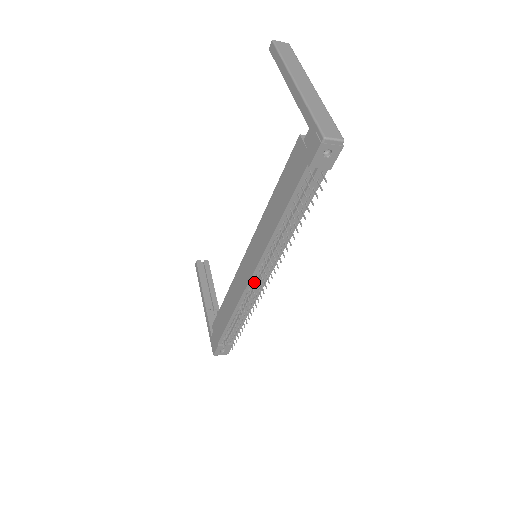
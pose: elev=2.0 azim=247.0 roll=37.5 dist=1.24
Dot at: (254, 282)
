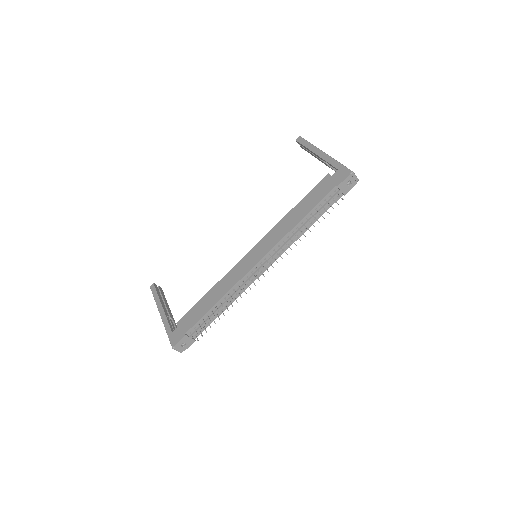
Dot at: (257, 269)
